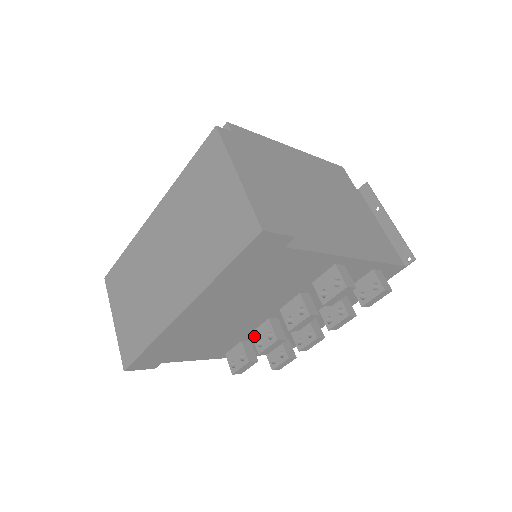
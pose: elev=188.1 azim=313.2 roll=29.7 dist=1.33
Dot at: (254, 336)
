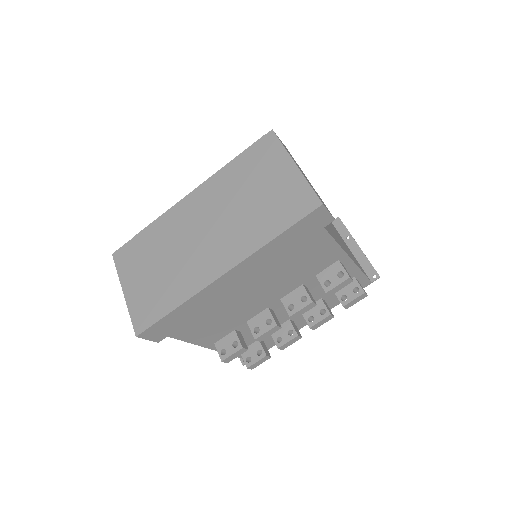
Dot at: (250, 324)
